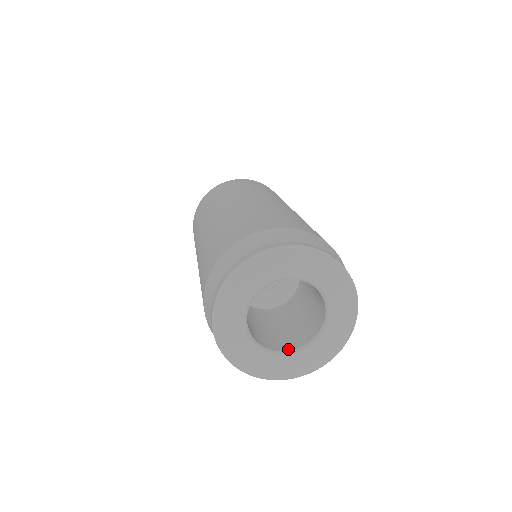
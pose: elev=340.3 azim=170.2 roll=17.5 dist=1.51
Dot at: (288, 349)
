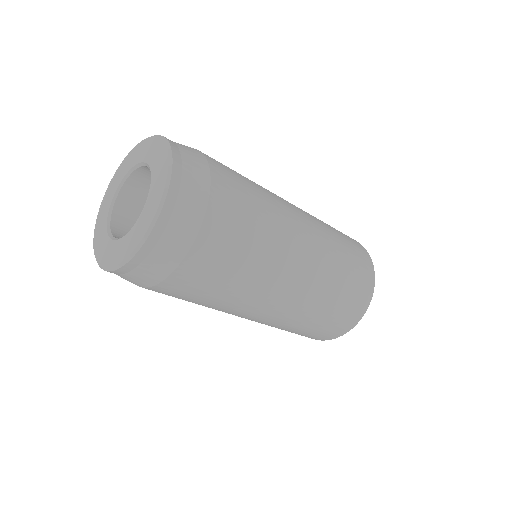
Dot at: occluded
